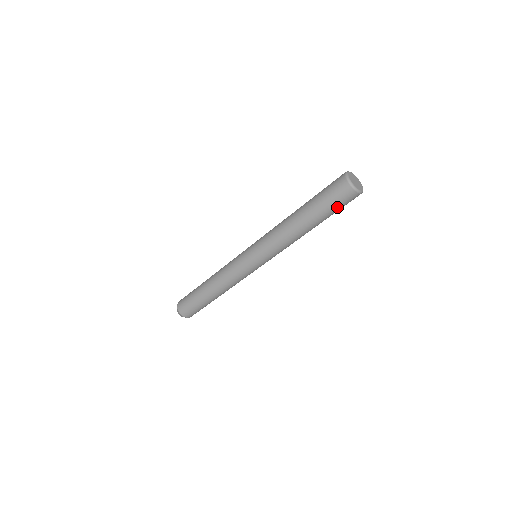
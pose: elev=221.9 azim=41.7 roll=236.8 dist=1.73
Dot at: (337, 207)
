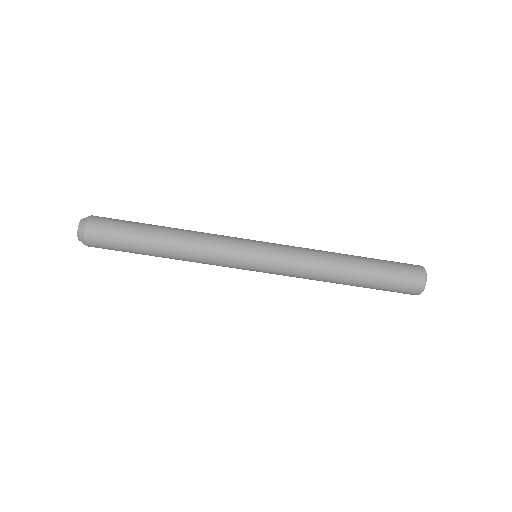
Dot at: occluded
